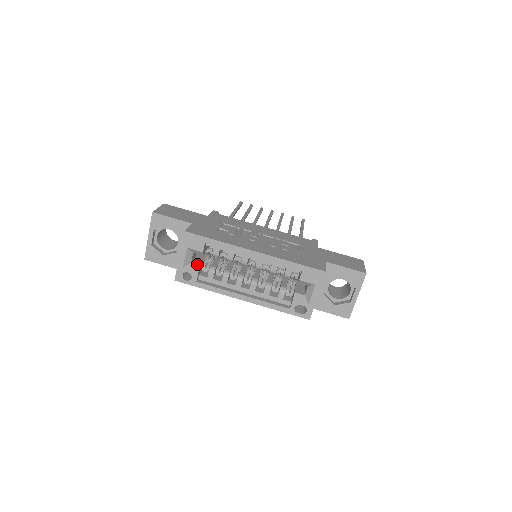
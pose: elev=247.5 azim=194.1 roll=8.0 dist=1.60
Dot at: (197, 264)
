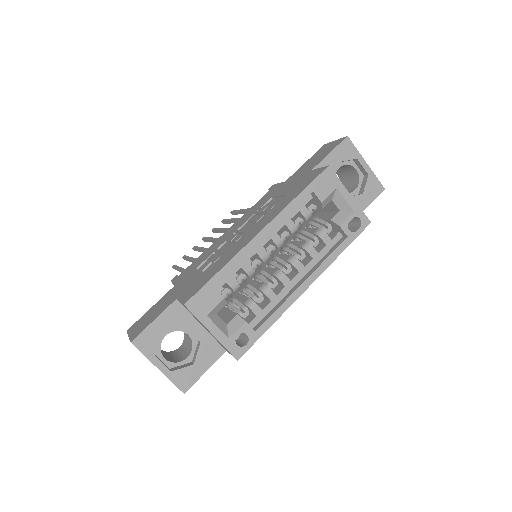
Dot at: (233, 318)
